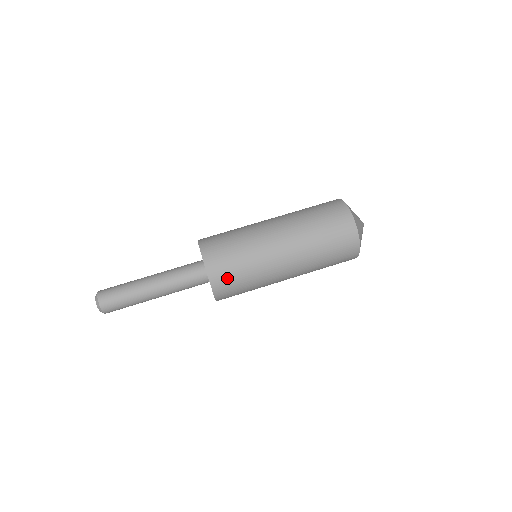
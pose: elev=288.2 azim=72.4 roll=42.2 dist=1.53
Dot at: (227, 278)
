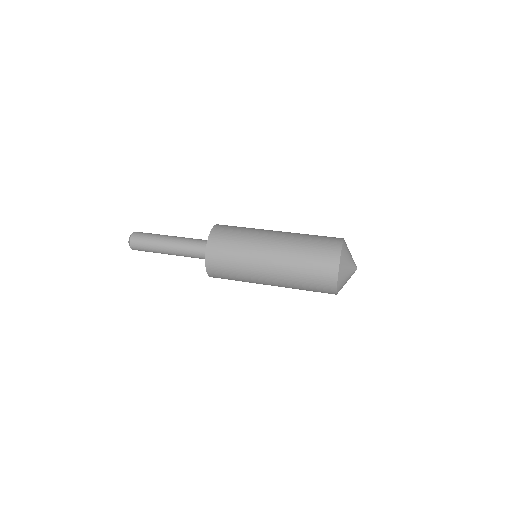
Dot at: (227, 228)
